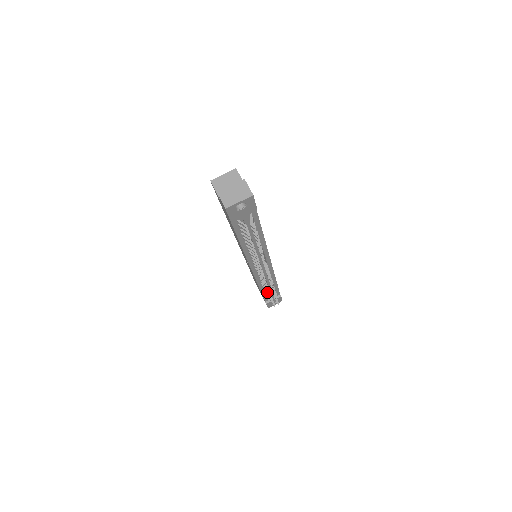
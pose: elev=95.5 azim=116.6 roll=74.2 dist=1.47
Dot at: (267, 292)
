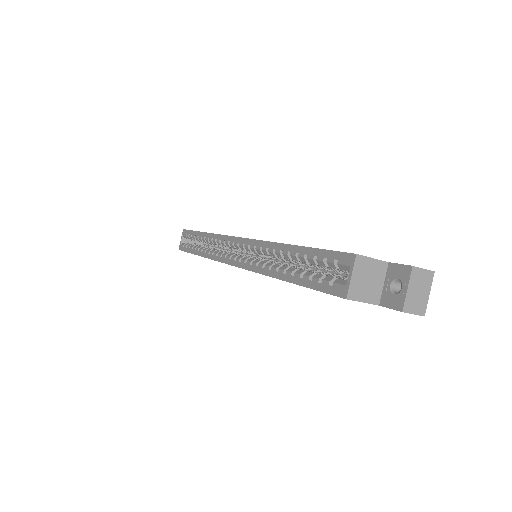
Dot at: occluded
